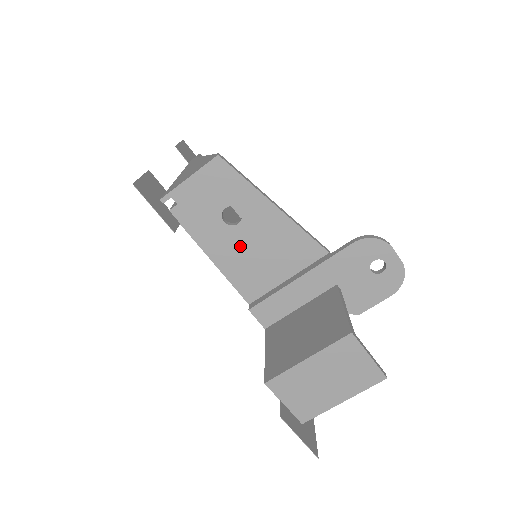
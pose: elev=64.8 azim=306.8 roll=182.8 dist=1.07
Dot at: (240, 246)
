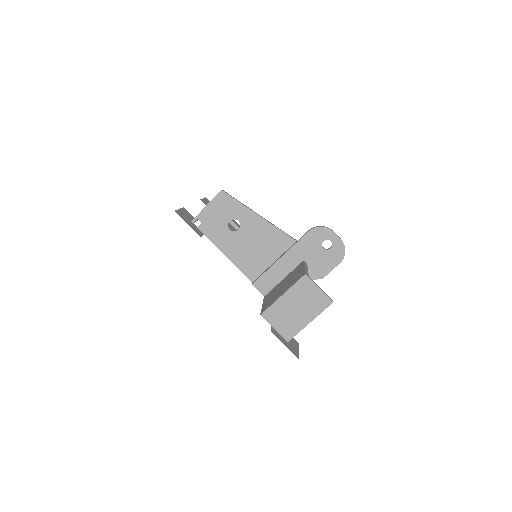
Dot at: (241, 244)
